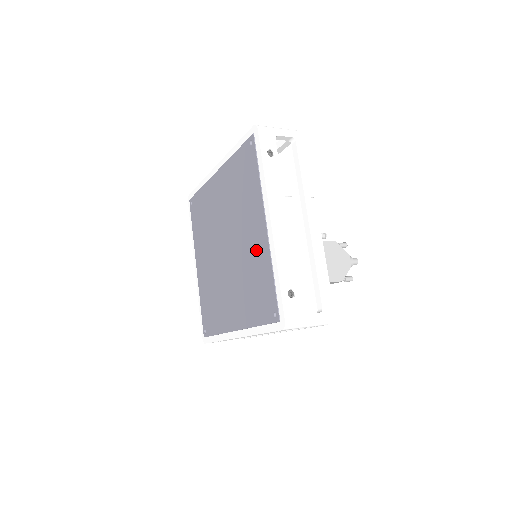
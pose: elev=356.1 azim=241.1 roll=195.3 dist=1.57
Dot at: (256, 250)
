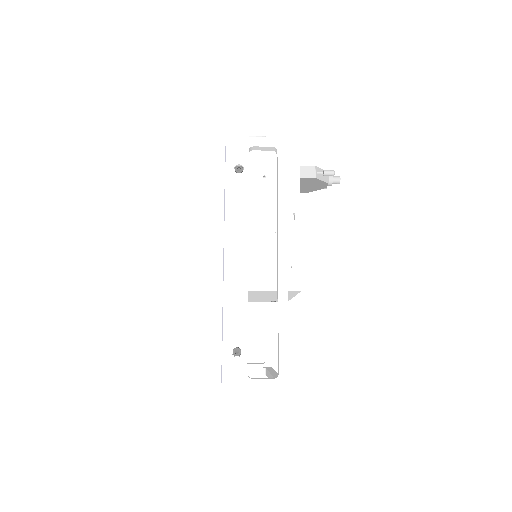
Dot at: occluded
